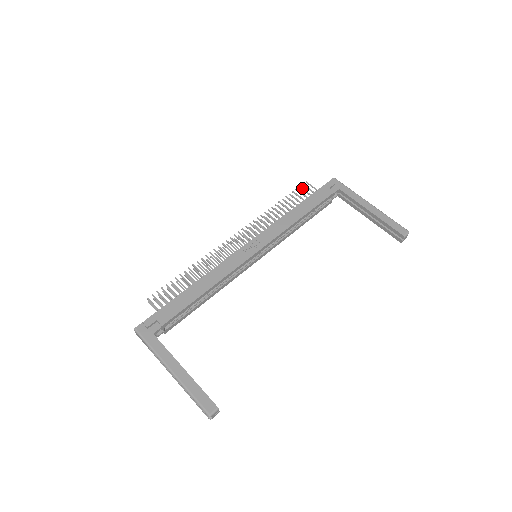
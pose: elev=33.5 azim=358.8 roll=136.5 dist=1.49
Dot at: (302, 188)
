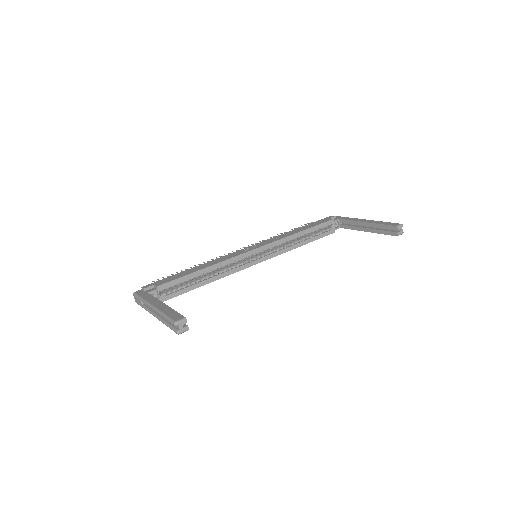
Dot at: occluded
